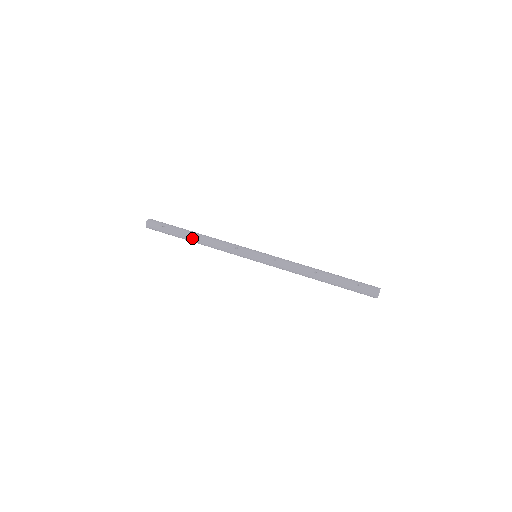
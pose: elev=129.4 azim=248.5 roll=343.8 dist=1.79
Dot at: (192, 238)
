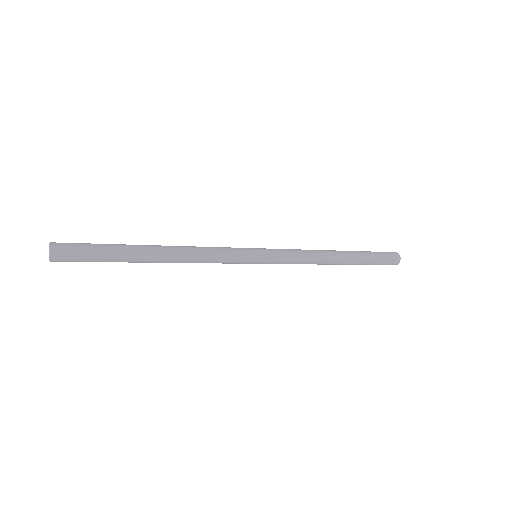
Dot at: (153, 246)
